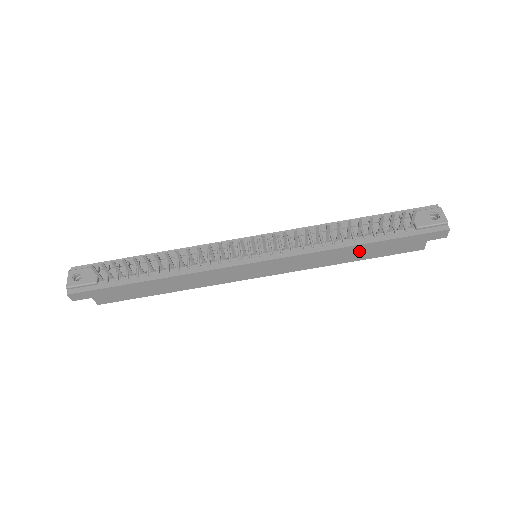
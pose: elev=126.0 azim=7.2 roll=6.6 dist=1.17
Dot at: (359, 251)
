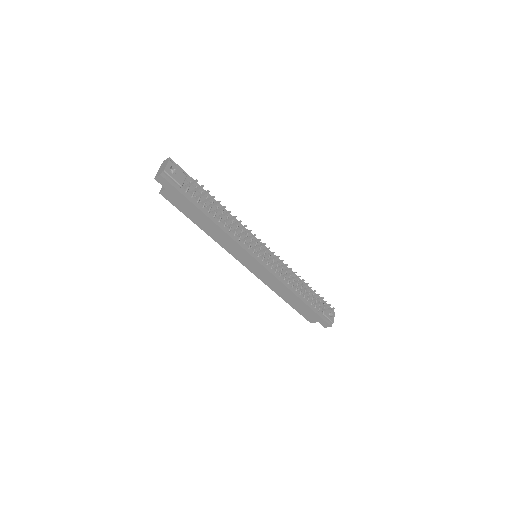
Dot at: (295, 300)
